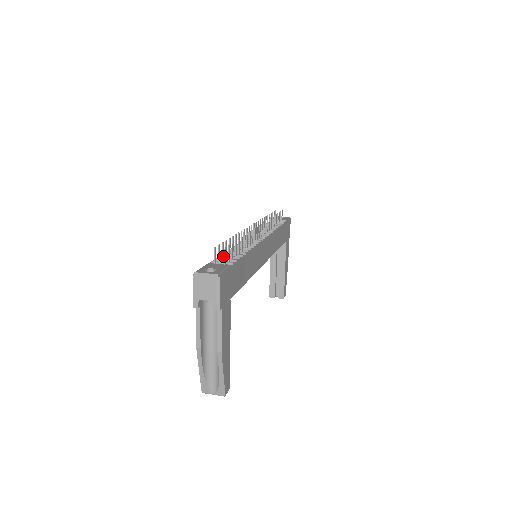
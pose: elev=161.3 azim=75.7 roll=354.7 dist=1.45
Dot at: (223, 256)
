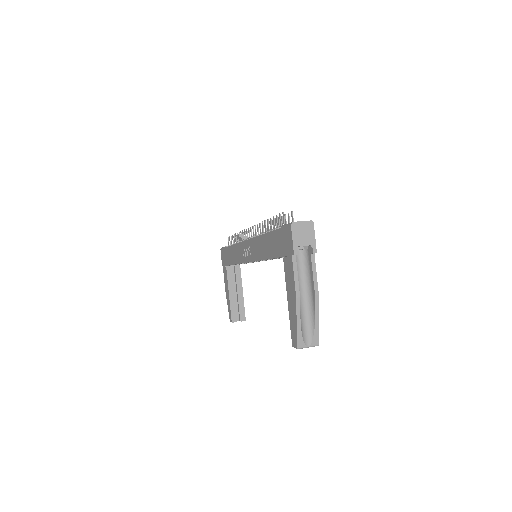
Dot at: occluded
